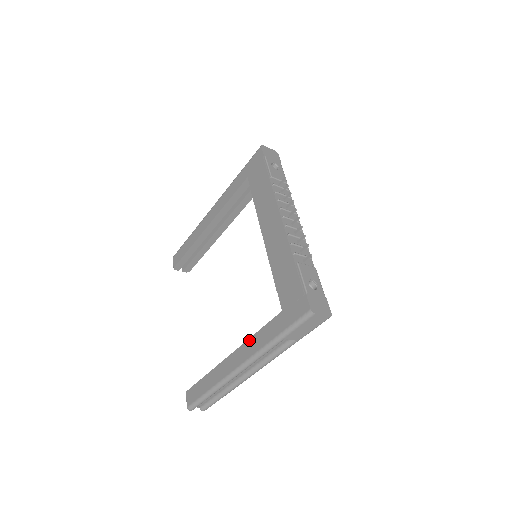
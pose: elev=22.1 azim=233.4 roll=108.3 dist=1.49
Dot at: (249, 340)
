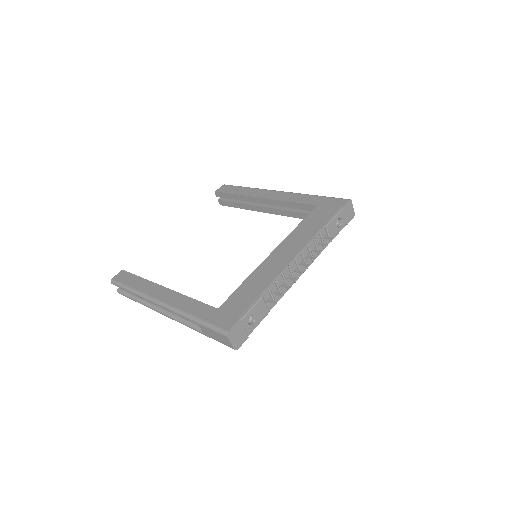
Dot at: (184, 296)
